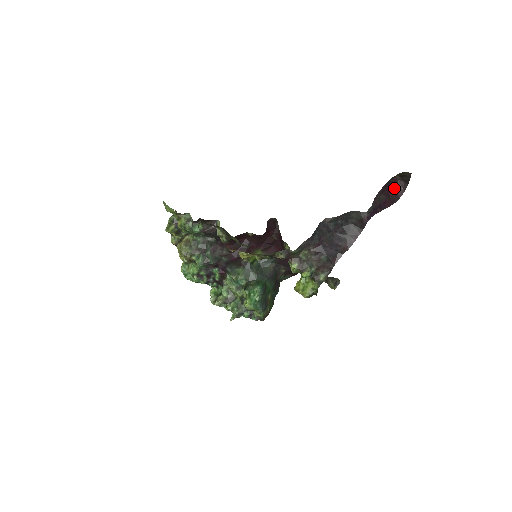
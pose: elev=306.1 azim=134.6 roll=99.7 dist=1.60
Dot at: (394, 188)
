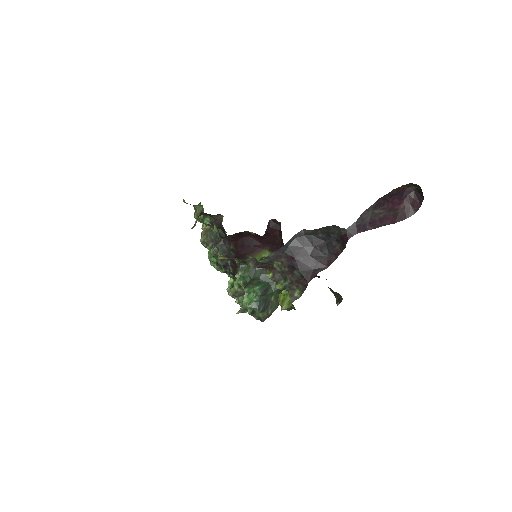
Dot at: (407, 201)
